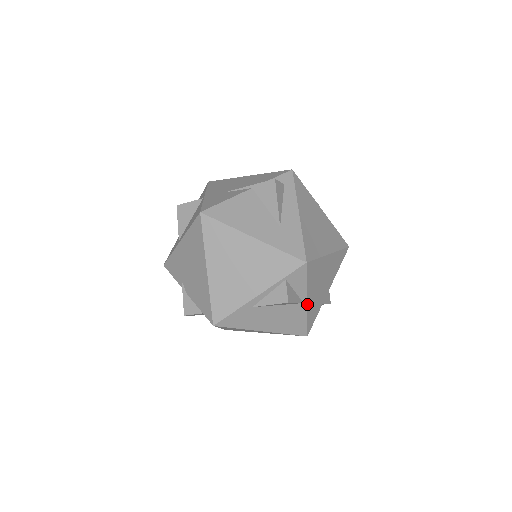
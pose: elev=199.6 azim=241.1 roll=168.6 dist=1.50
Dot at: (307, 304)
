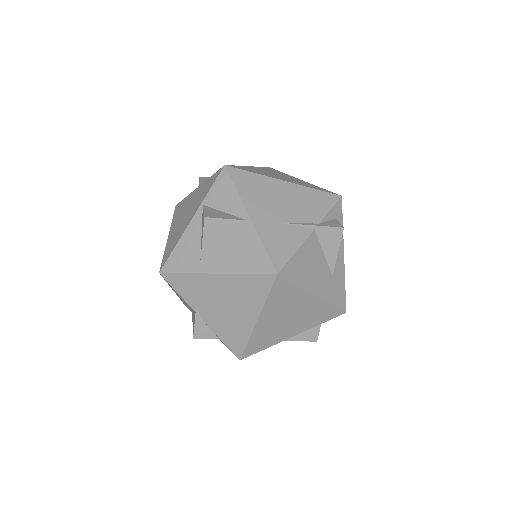
Dot at: occluded
